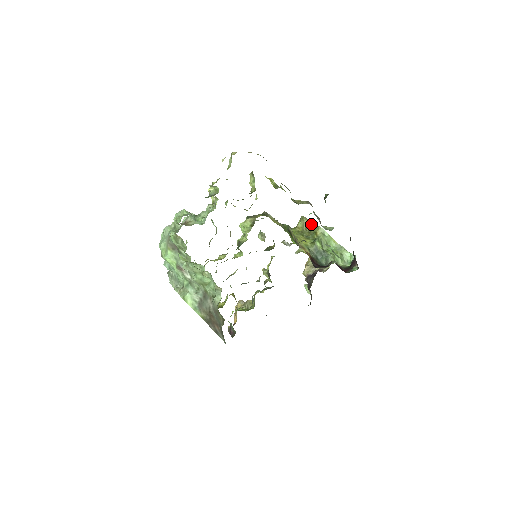
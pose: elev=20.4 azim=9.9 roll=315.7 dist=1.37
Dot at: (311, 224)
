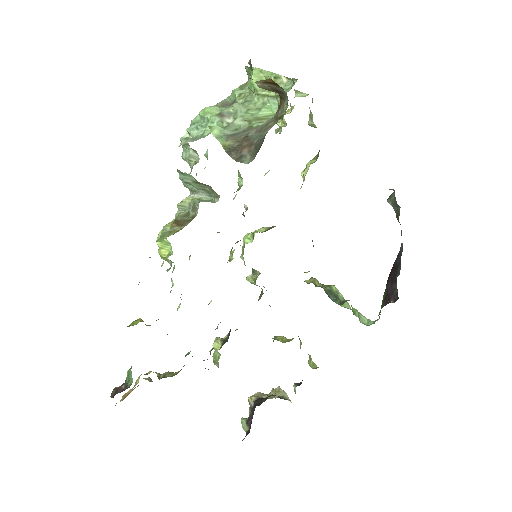
Dot at: occluded
